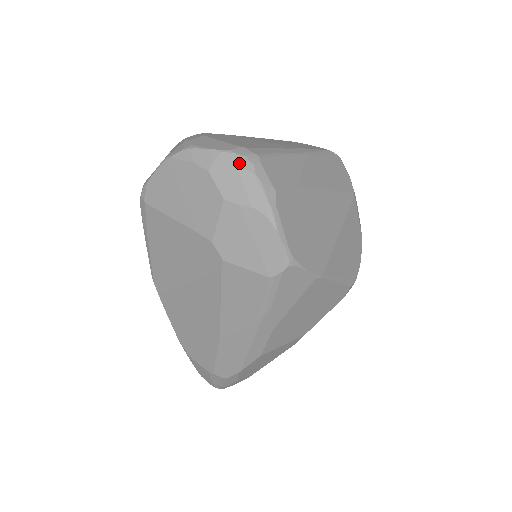
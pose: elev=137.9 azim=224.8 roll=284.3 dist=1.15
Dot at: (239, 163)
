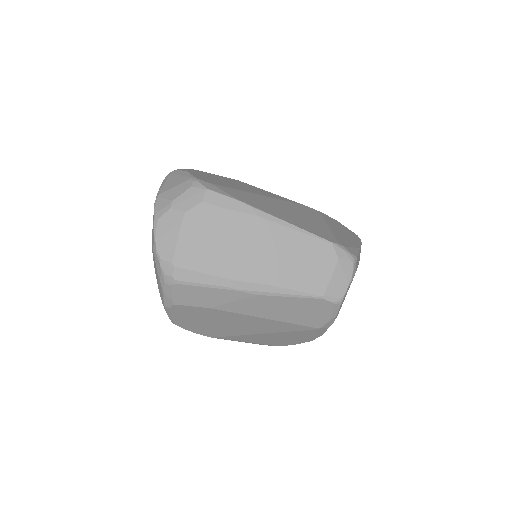
Dot at: (159, 272)
